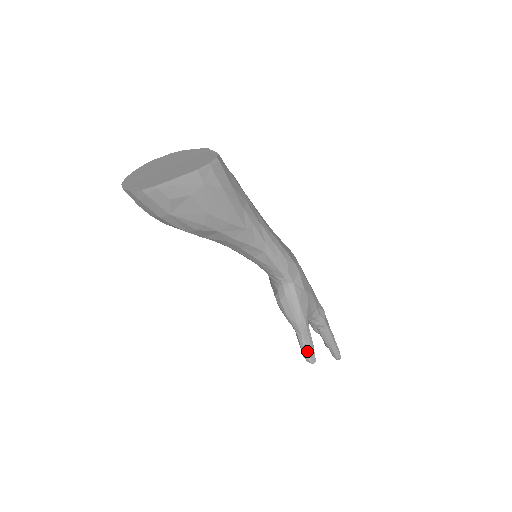
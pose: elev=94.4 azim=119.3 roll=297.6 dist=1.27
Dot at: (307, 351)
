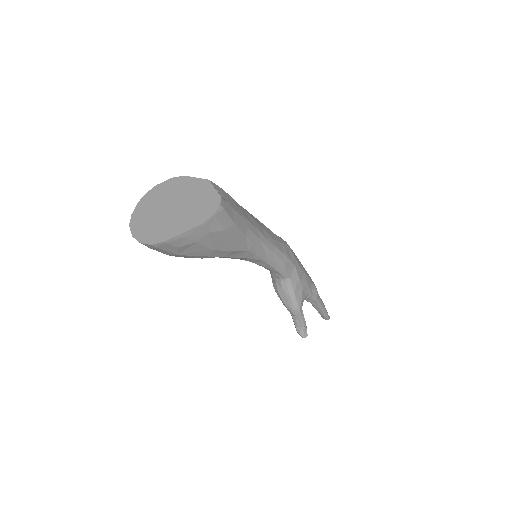
Dot at: (300, 329)
